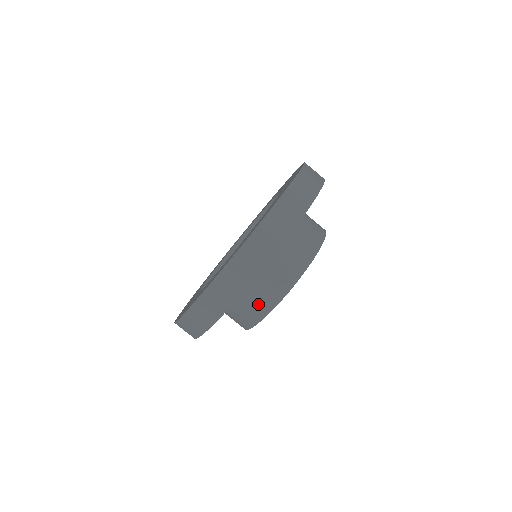
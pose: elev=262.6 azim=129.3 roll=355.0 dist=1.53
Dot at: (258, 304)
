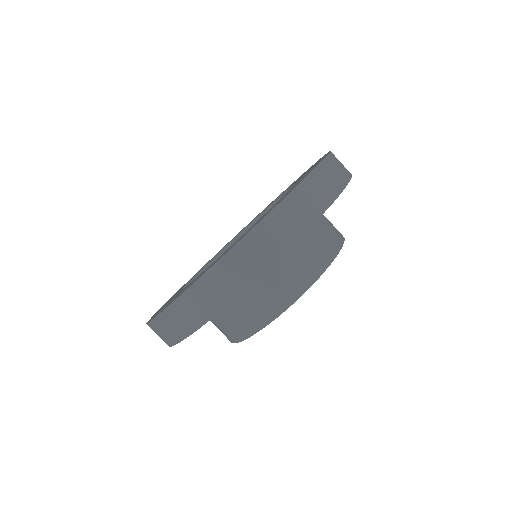
Dot at: occluded
